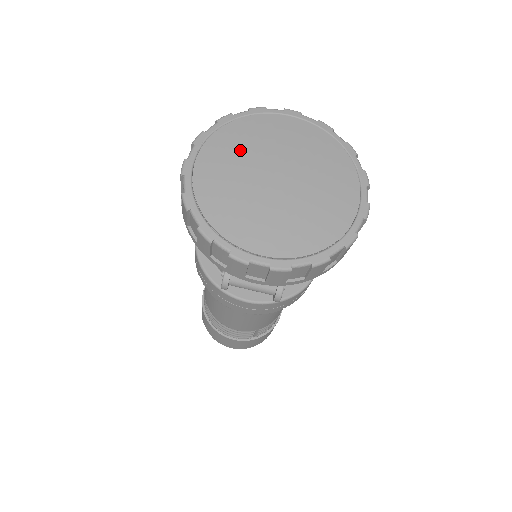
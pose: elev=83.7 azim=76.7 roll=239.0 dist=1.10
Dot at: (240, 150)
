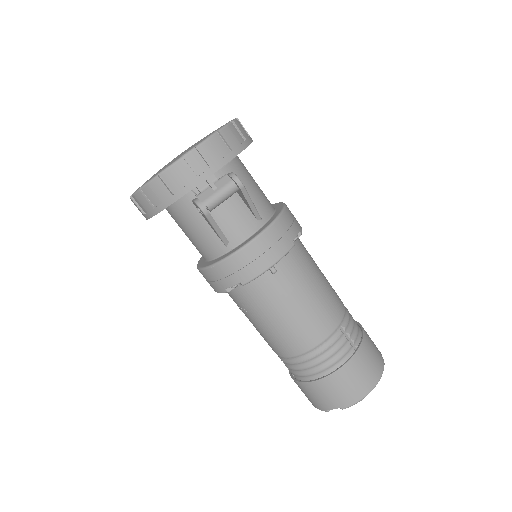
Dot at: occluded
